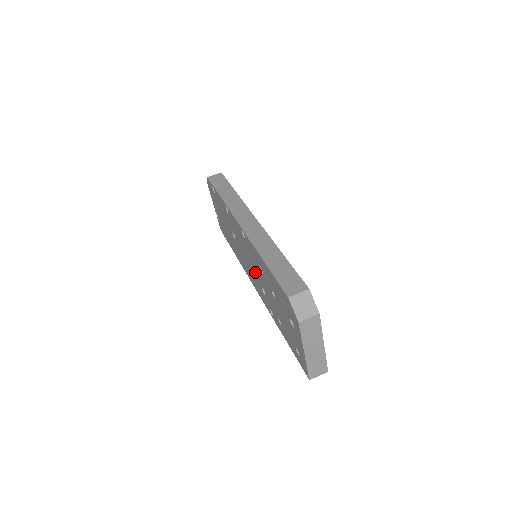
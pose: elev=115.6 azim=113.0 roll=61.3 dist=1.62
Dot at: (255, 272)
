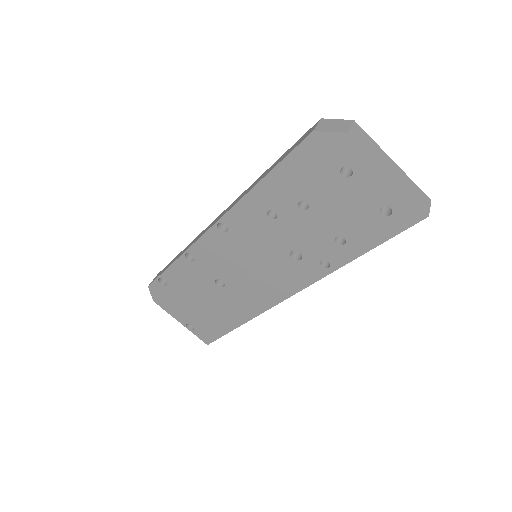
Dot at: (269, 254)
